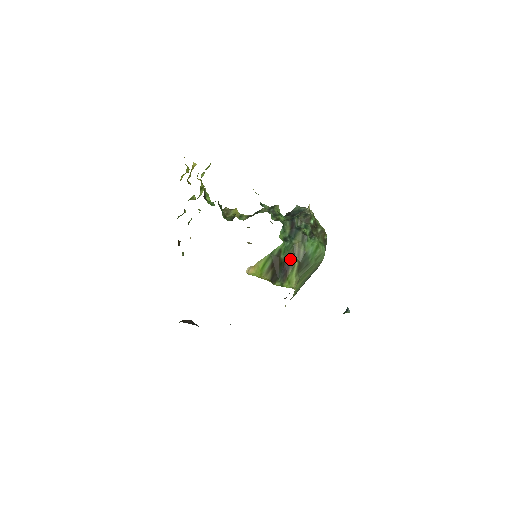
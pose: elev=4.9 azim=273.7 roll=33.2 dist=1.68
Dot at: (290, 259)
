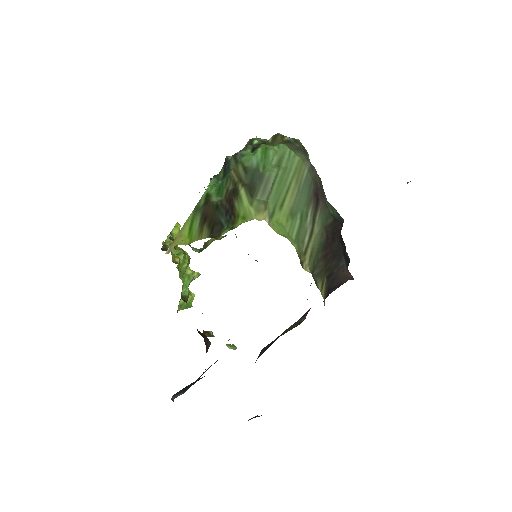
Dot at: (229, 193)
